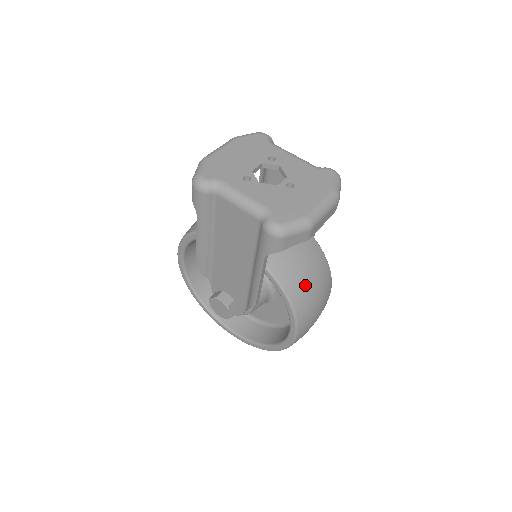
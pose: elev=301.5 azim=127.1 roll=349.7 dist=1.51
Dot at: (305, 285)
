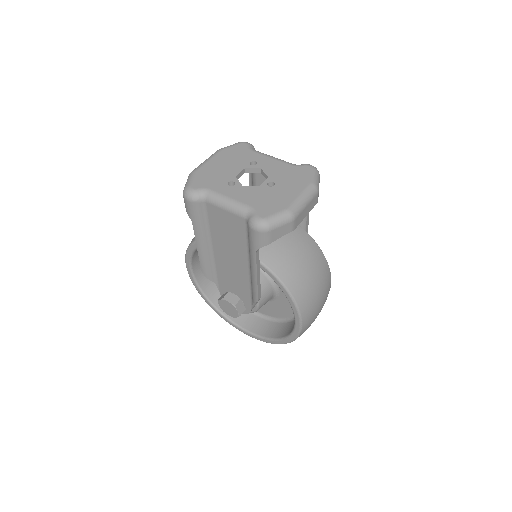
Dot at: (302, 275)
